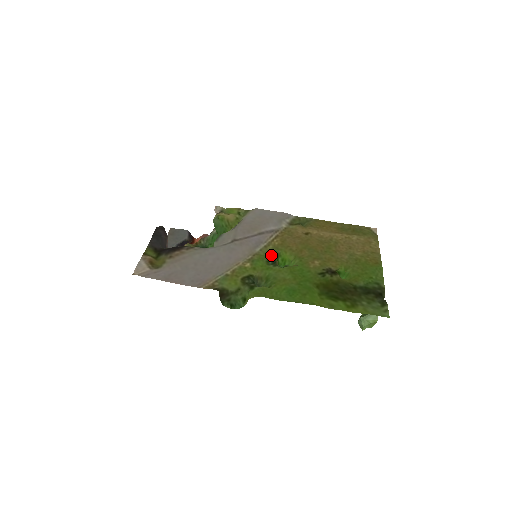
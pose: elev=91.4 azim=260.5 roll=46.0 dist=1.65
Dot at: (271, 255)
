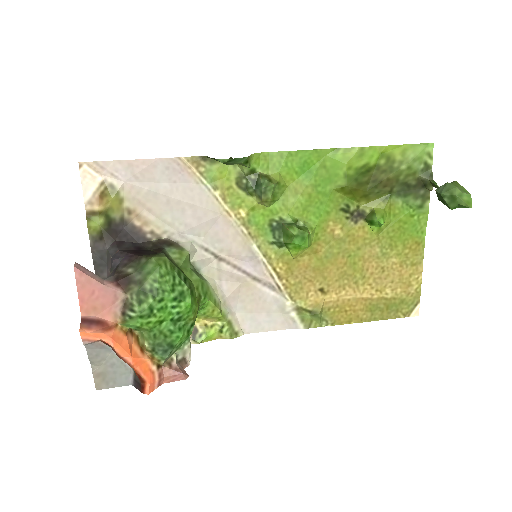
Dot at: (274, 239)
